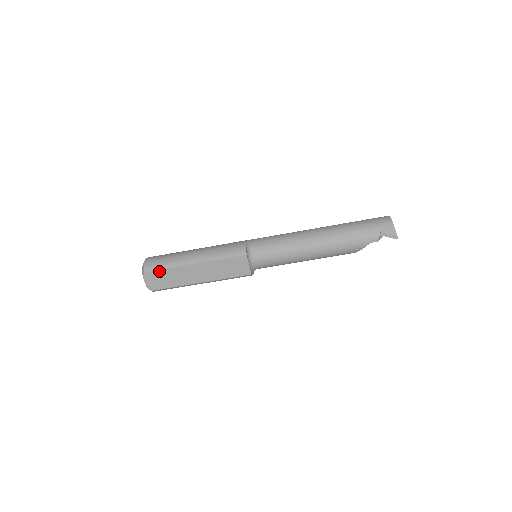
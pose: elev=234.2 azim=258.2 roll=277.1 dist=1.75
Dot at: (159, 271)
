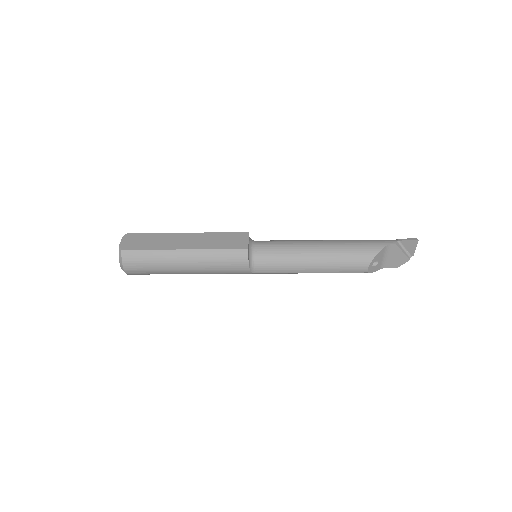
Dot at: (144, 234)
